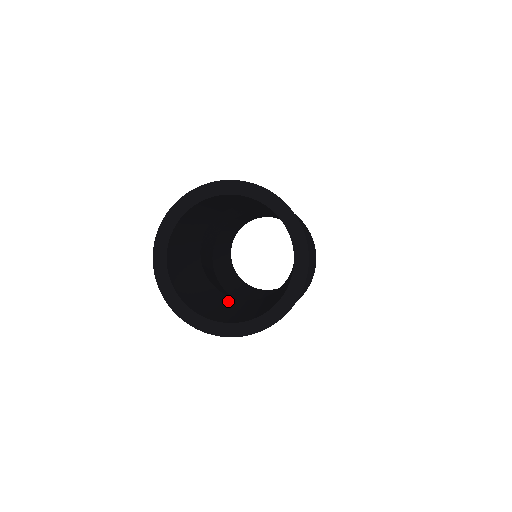
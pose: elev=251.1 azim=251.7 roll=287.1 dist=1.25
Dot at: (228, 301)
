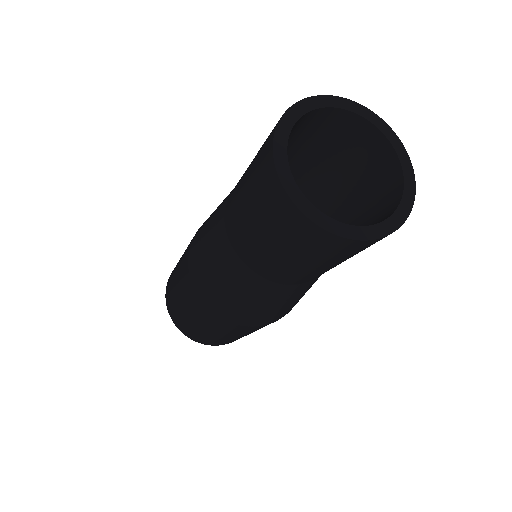
Dot at: occluded
